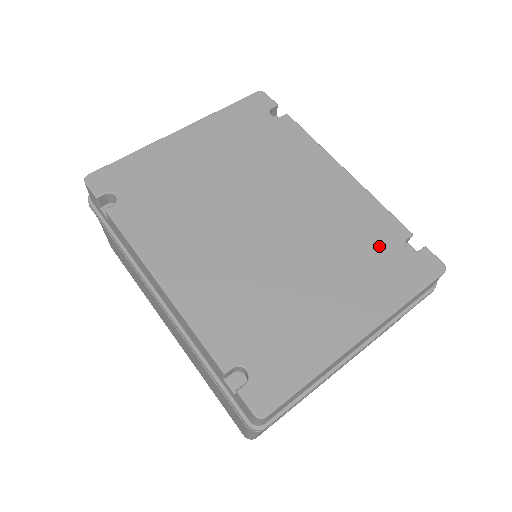
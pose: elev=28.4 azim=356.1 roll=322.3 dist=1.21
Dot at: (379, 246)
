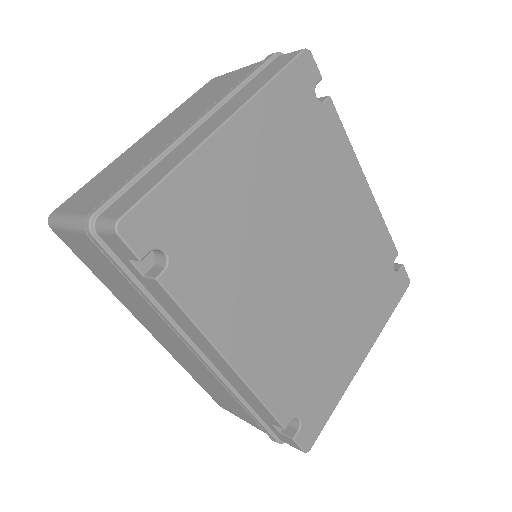
Dot at: (380, 272)
